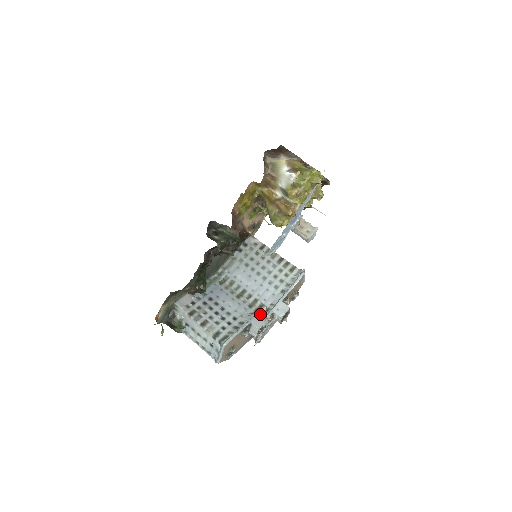
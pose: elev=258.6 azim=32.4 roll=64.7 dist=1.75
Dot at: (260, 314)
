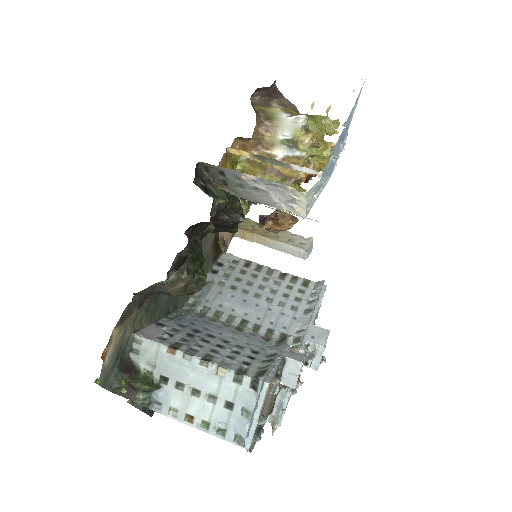
Dot at: (288, 347)
